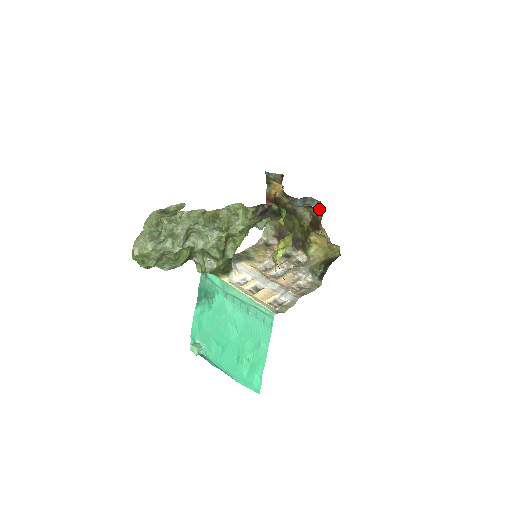
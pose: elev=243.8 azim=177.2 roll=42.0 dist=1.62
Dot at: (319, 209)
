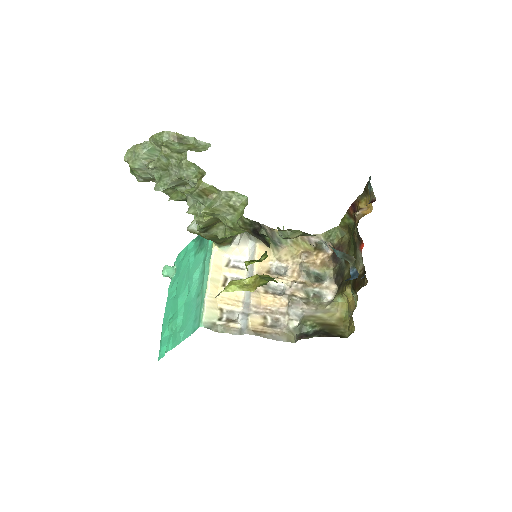
Dot at: (362, 277)
